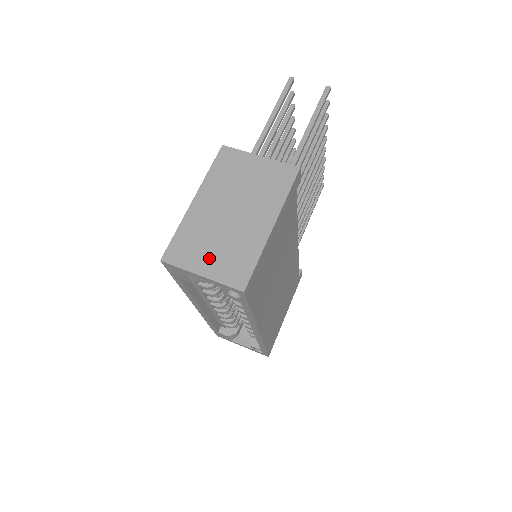
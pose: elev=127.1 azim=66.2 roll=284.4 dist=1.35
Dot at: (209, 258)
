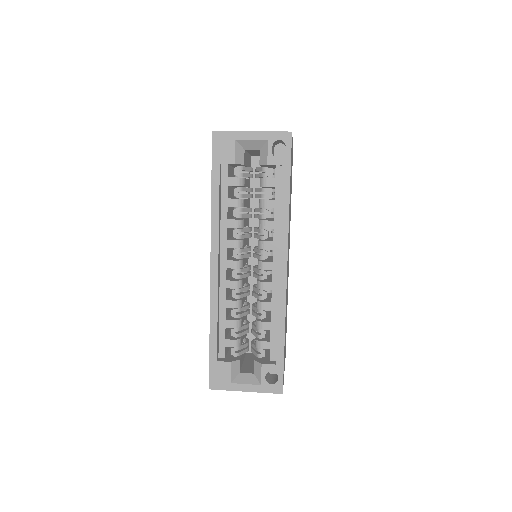
Dot at: occluded
